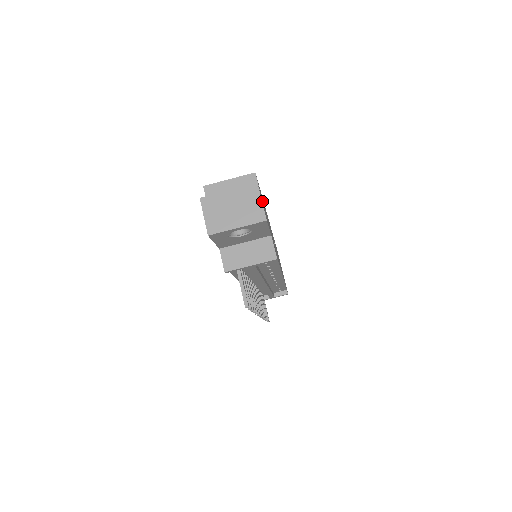
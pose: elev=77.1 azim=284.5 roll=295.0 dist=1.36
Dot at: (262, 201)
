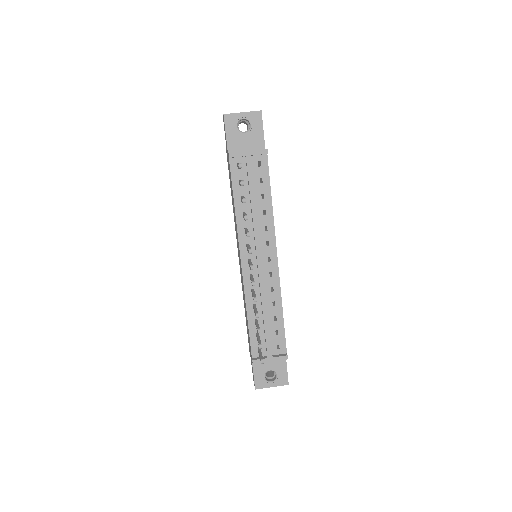
Dot at: occluded
